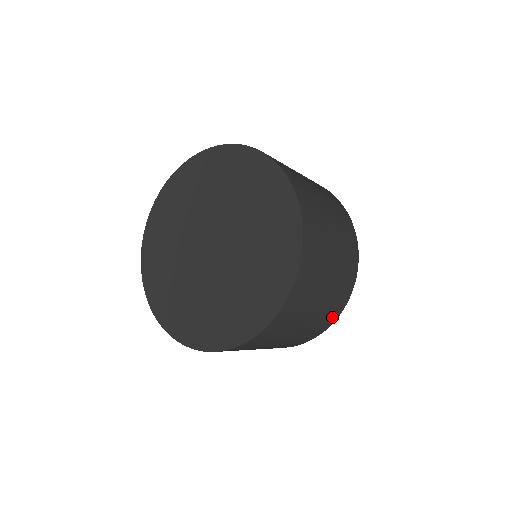
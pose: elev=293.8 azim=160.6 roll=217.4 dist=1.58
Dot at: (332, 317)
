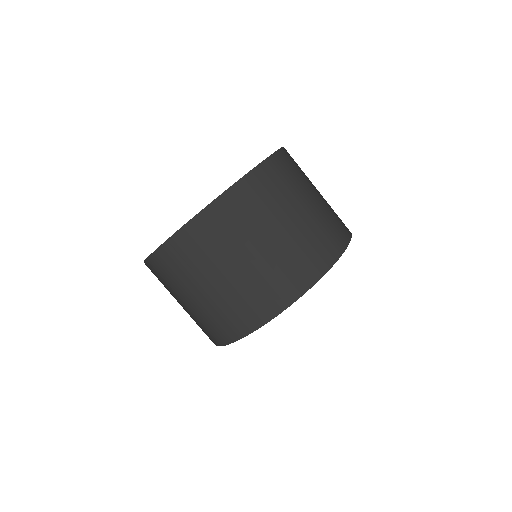
Dot at: (312, 268)
